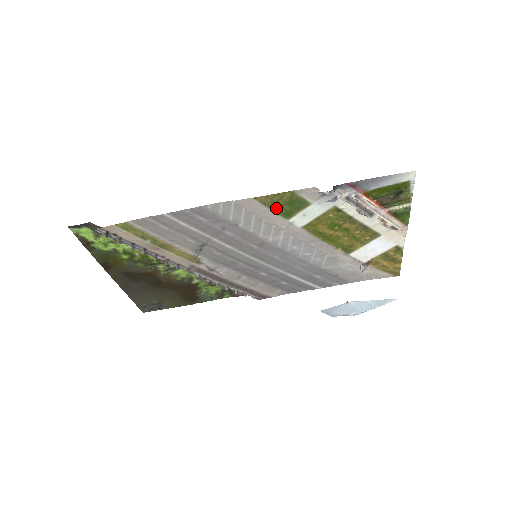
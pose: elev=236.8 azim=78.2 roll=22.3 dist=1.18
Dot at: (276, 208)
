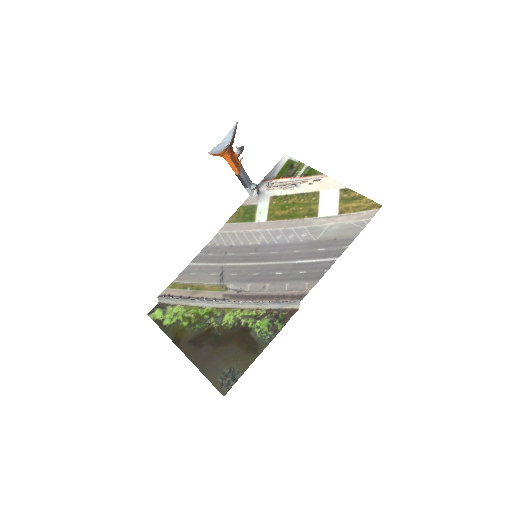
Dot at: (242, 220)
